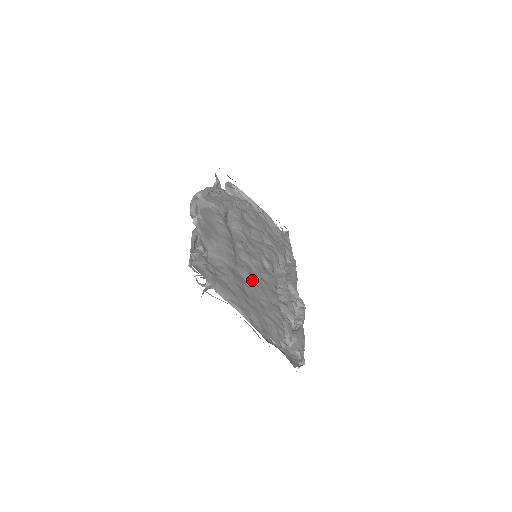
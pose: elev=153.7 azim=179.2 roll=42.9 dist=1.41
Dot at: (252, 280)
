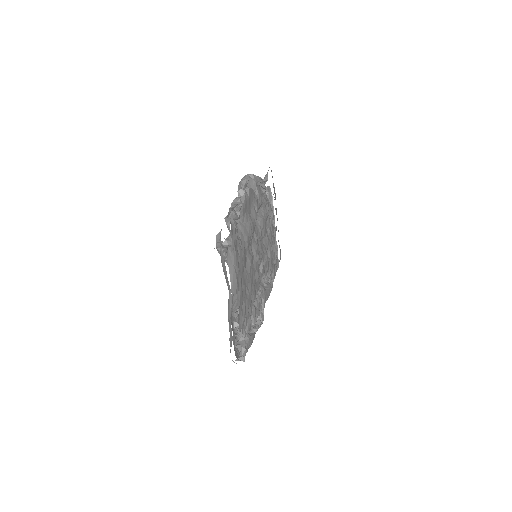
Dot at: (250, 269)
